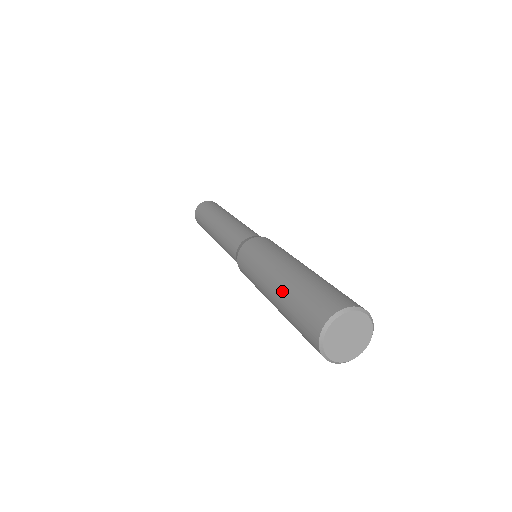
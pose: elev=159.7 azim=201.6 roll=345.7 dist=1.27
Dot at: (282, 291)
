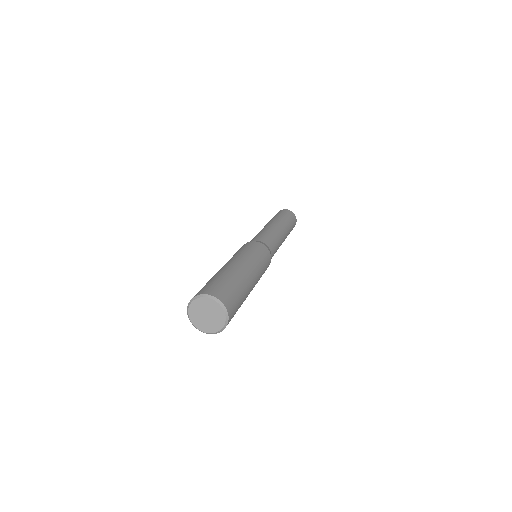
Dot at: occluded
